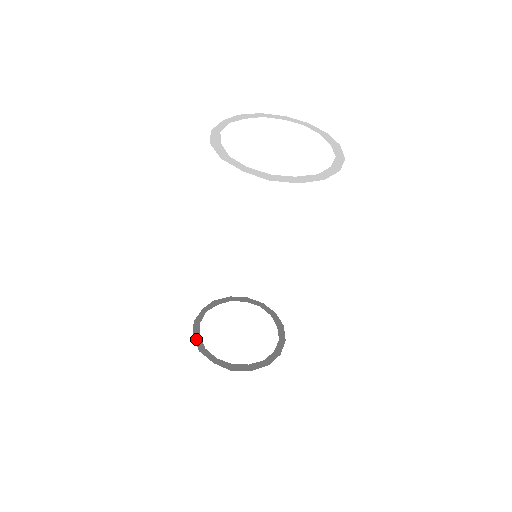
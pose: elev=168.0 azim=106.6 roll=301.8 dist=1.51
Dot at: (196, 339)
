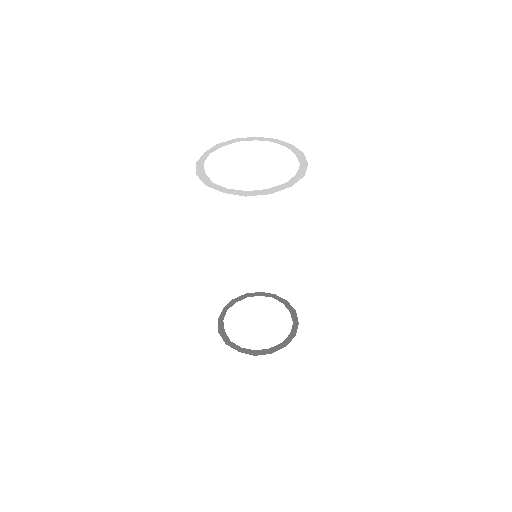
Dot at: (222, 335)
